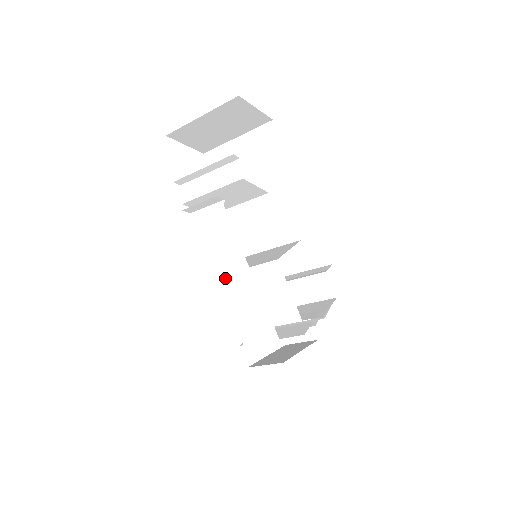
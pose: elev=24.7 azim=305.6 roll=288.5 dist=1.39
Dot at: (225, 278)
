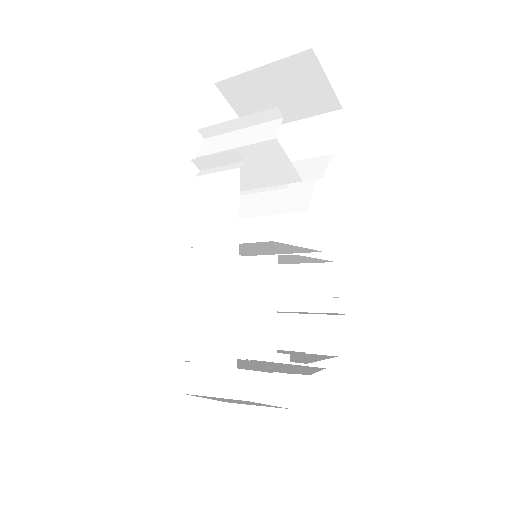
Dot at: (205, 261)
